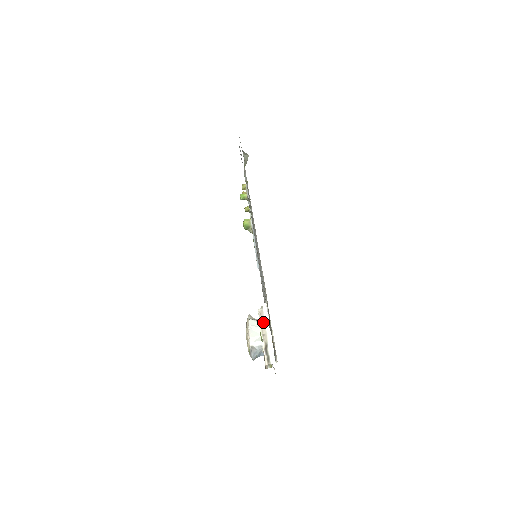
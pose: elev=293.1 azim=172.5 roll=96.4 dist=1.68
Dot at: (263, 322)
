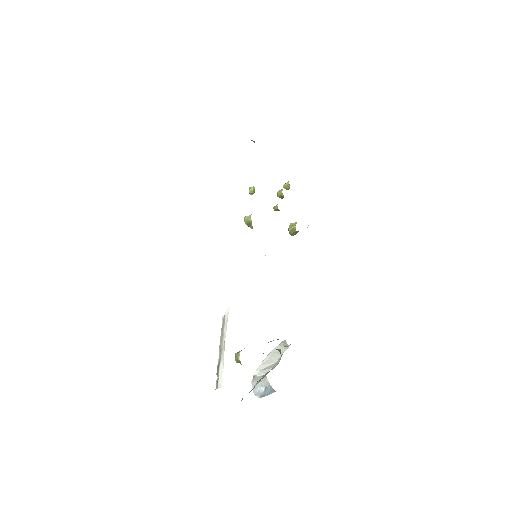
Dot at: (222, 332)
